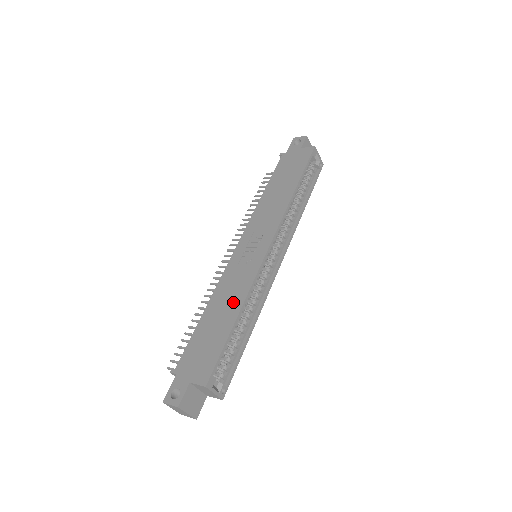
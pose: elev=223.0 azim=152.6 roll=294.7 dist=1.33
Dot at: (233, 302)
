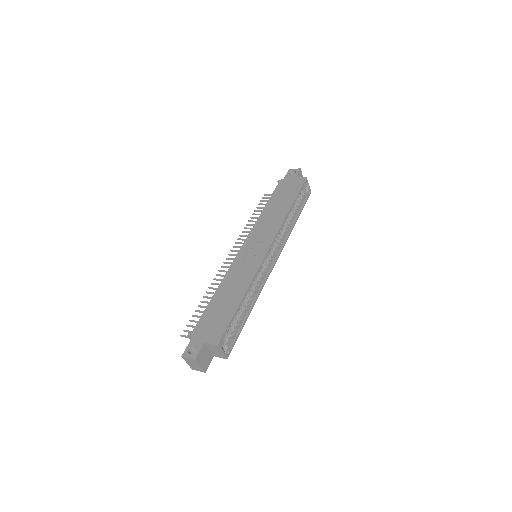
Dot at: (239, 287)
